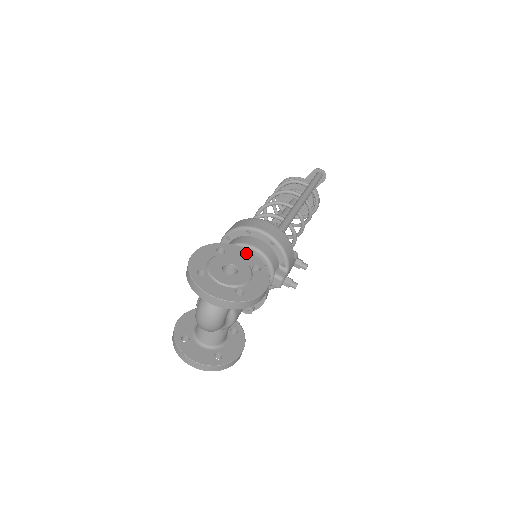
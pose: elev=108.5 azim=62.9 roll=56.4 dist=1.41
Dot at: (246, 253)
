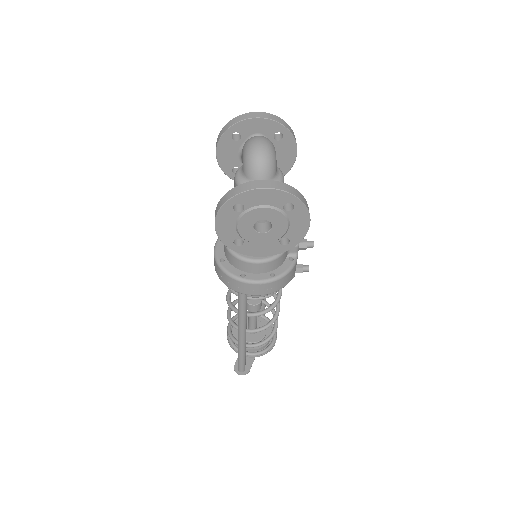
Dot at: occluded
